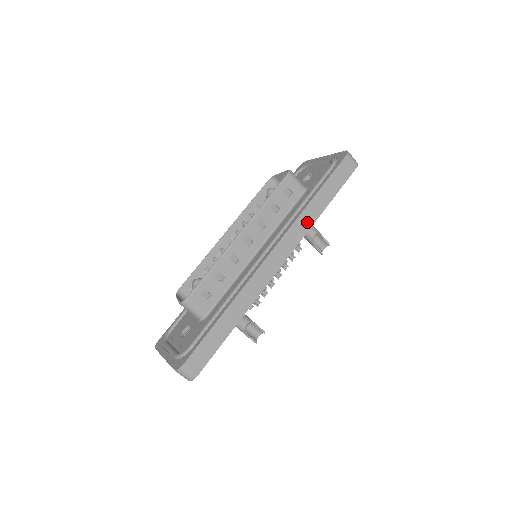
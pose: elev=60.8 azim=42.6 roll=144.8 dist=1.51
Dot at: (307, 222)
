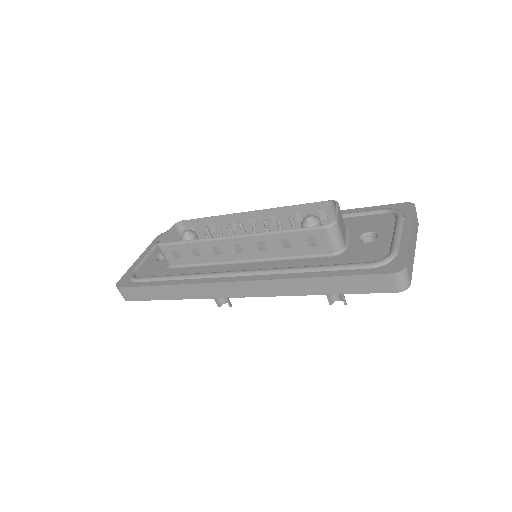
Dot at: (290, 289)
